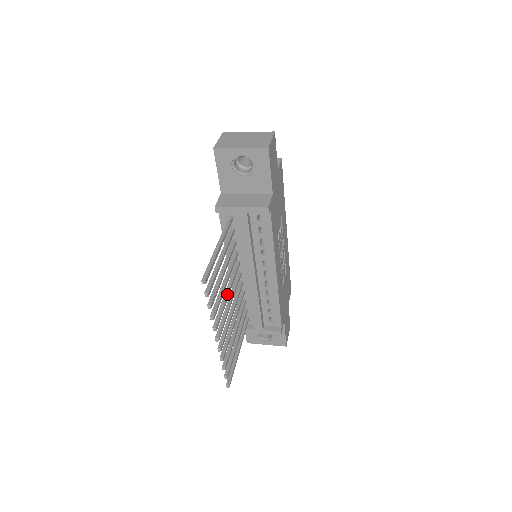
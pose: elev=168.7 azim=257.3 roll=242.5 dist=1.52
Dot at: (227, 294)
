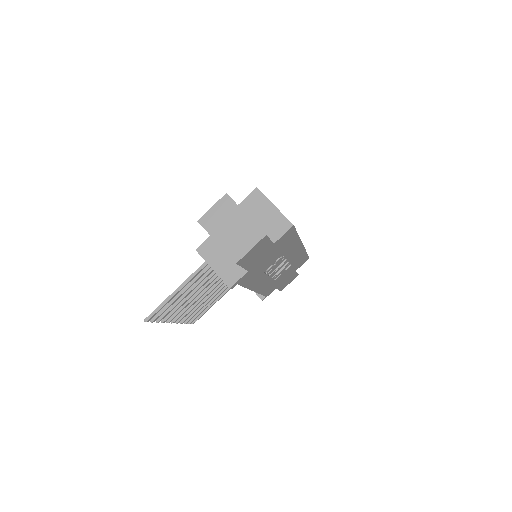
Dot at: (195, 296)
